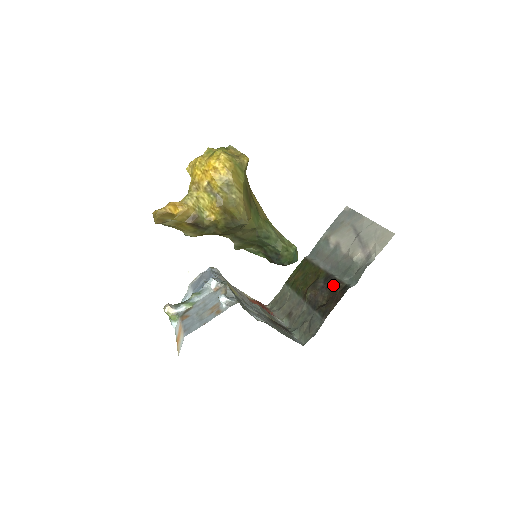
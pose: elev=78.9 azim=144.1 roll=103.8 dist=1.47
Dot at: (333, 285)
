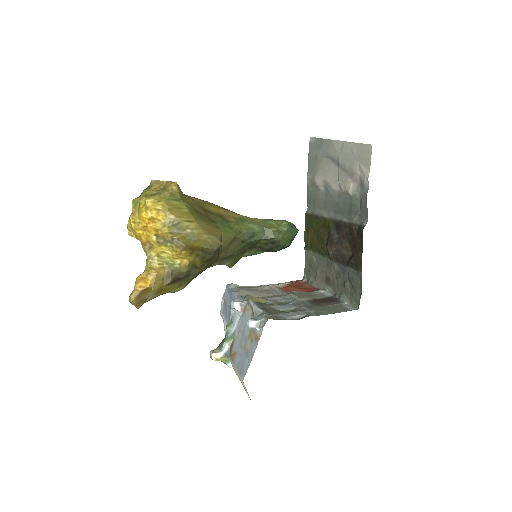
Dot at: (347, 232)
